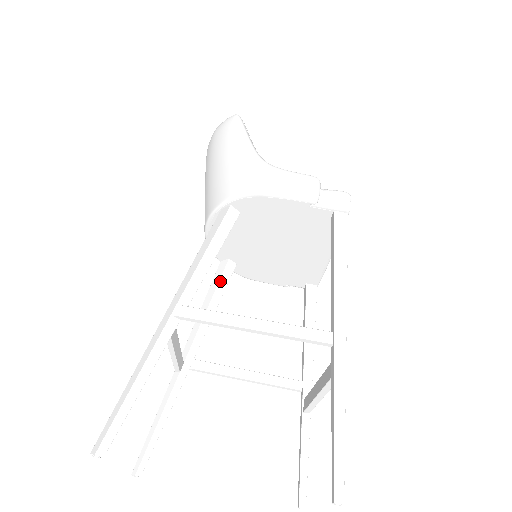
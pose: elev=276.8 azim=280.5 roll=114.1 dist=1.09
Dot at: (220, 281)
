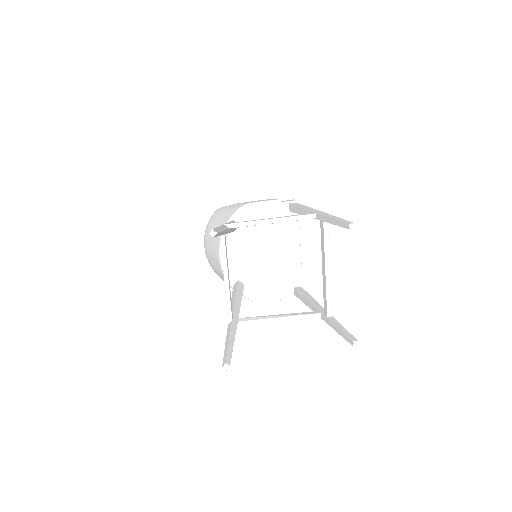
Dot at: (238, 288)
